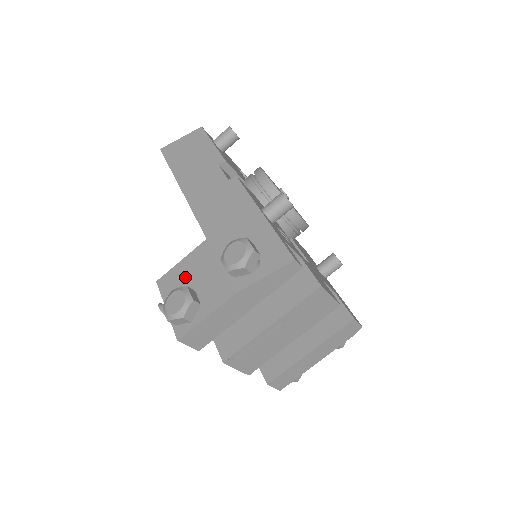
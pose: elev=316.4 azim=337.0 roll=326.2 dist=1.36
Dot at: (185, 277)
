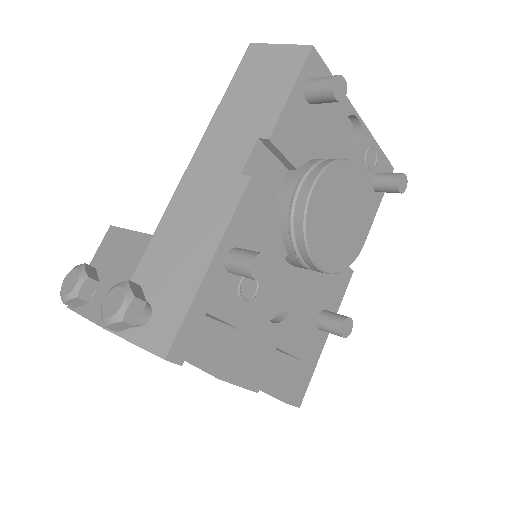
Dot at: (115, 253)
